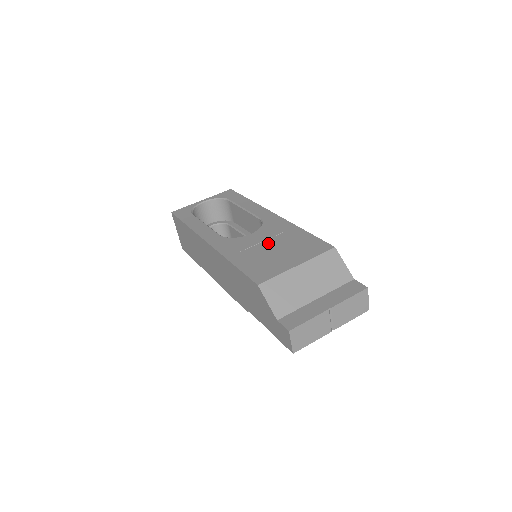
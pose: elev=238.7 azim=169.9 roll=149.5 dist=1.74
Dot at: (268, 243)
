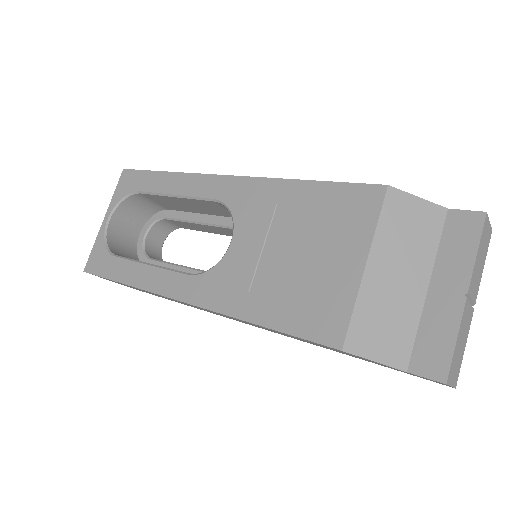
Dot at: (274, 246)
